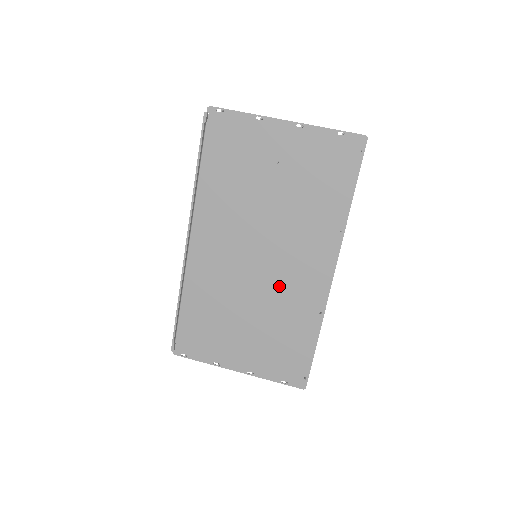
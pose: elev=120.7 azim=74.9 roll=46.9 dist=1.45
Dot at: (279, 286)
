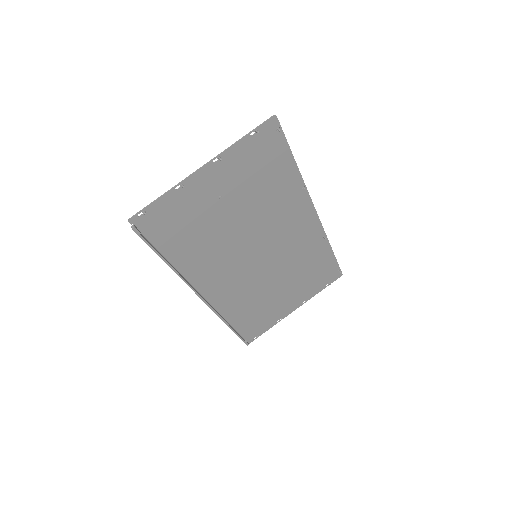
Dot at: (286, 253)
